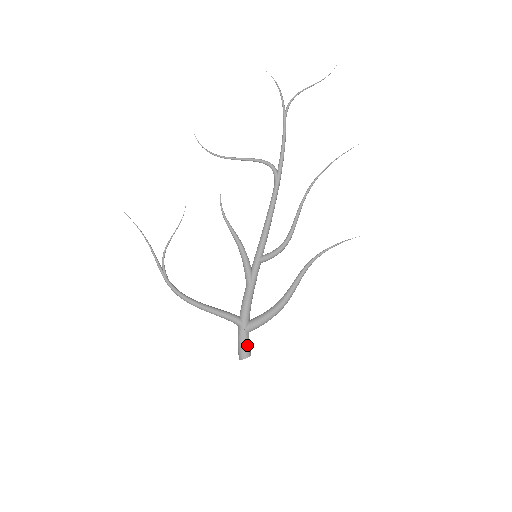
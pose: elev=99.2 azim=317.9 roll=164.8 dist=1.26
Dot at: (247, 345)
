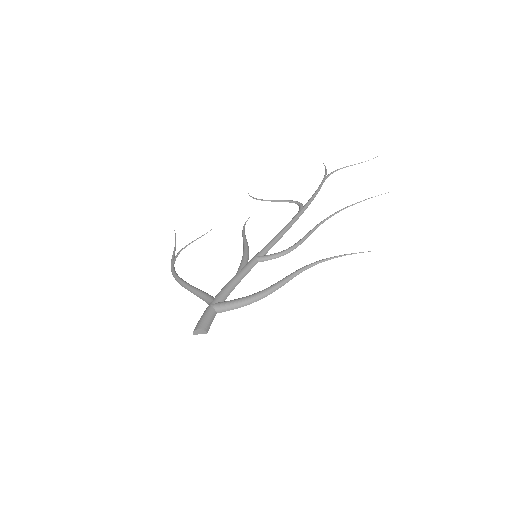
Dot at: (206, 319)
